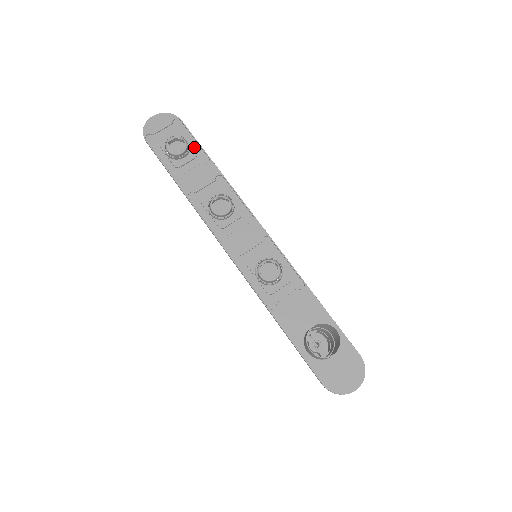
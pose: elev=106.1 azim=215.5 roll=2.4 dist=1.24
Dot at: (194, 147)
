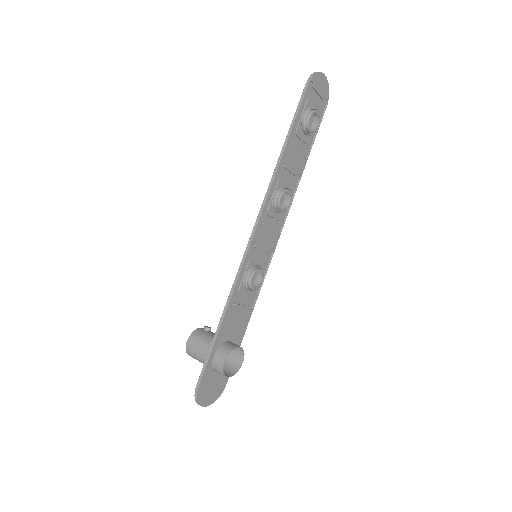
Dot at: (312, 135)
